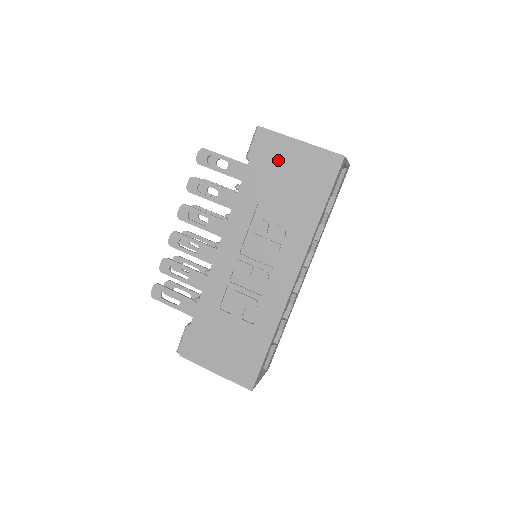
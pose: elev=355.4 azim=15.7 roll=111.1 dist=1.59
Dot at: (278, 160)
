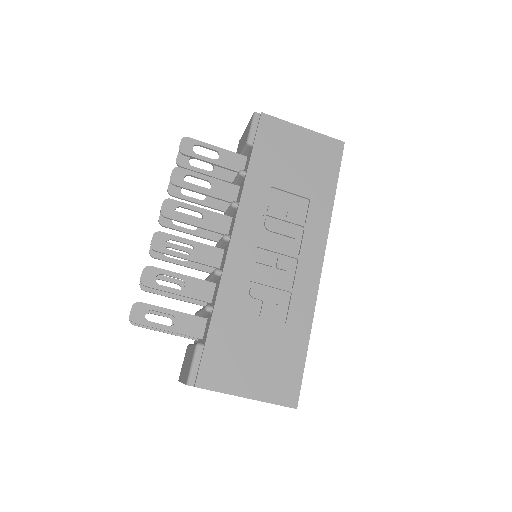
Dot at: (284, 144)
